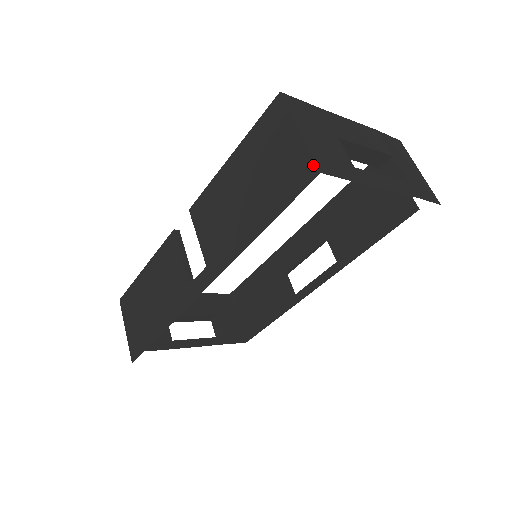
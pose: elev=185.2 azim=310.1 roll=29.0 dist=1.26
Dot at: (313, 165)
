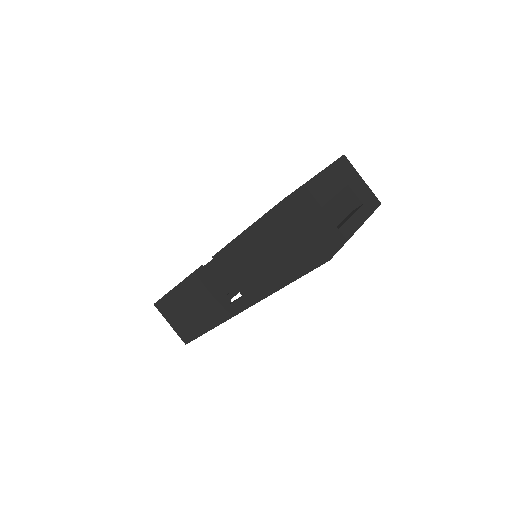
Dot at: (323, 255)
